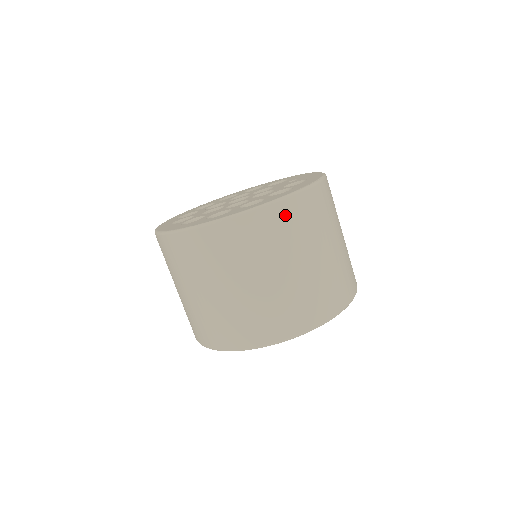
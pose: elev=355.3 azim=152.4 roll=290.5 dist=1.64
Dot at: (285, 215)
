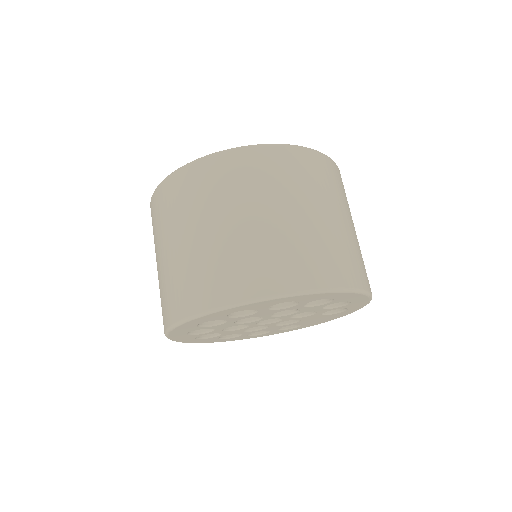
Dot at: (330, 169)
